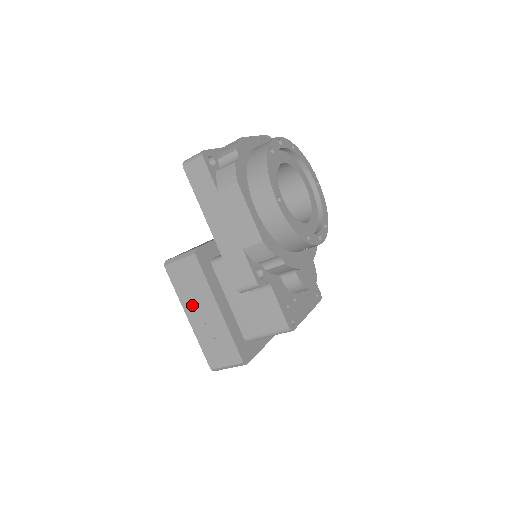
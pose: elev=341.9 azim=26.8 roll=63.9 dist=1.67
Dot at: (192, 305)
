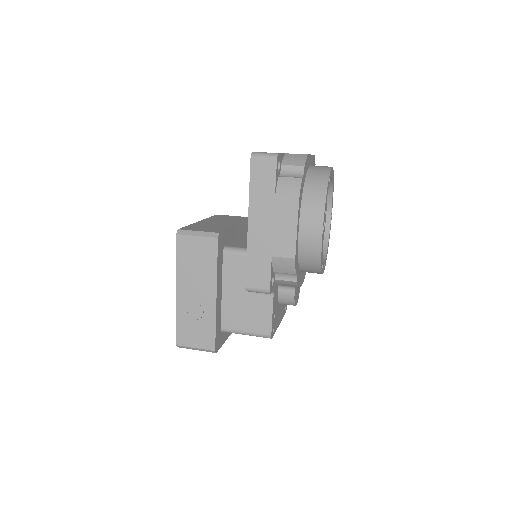
Dot at: (188, 281)
